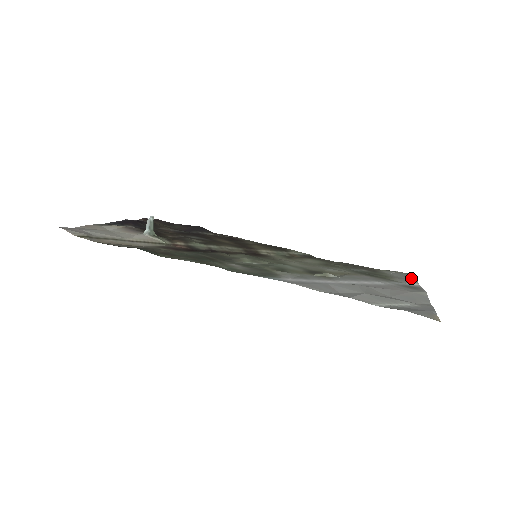
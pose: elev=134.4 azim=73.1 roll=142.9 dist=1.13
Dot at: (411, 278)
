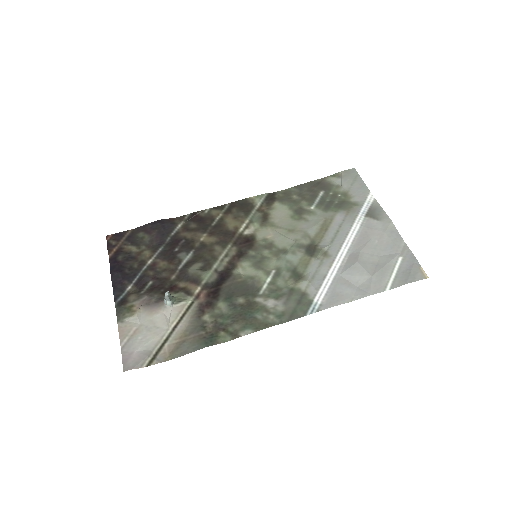
Dot at: (360, 183)
